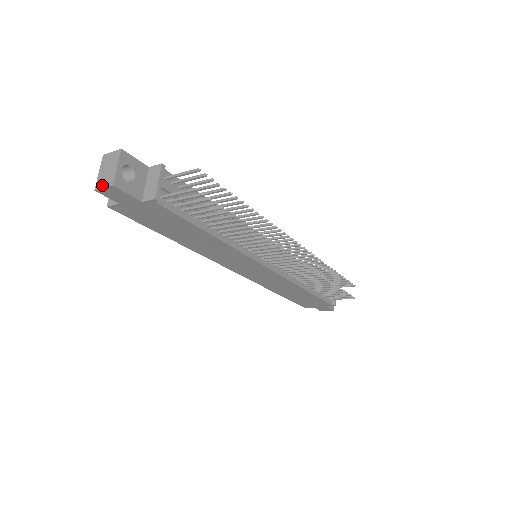
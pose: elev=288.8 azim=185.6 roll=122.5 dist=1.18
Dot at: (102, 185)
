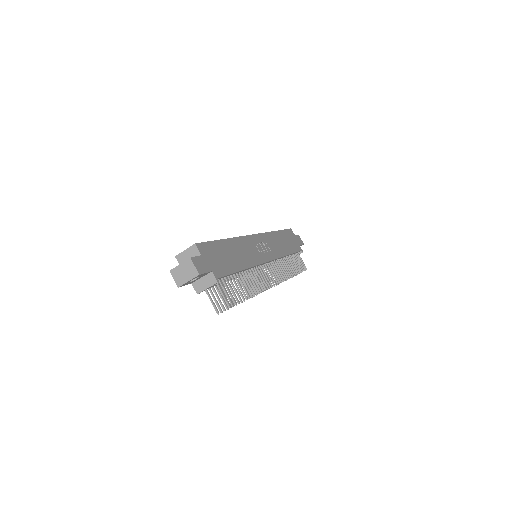
Dot at: (174, 276)
